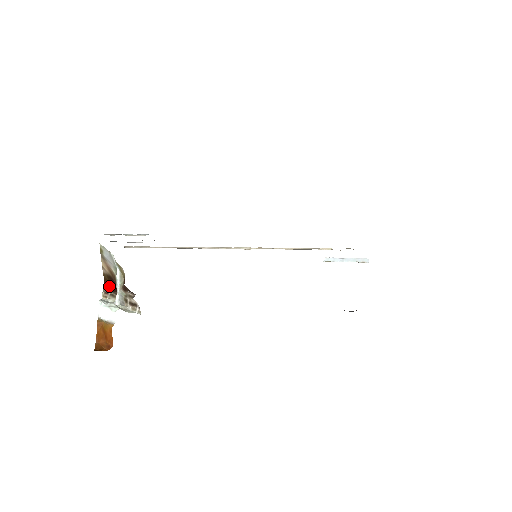
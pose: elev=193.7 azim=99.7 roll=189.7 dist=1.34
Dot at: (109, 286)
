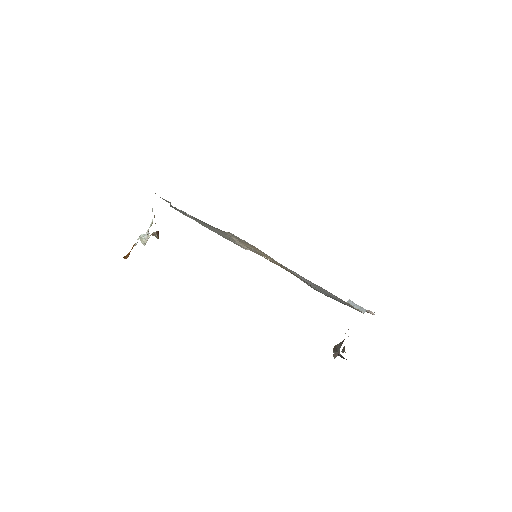
Dot at: occluded
